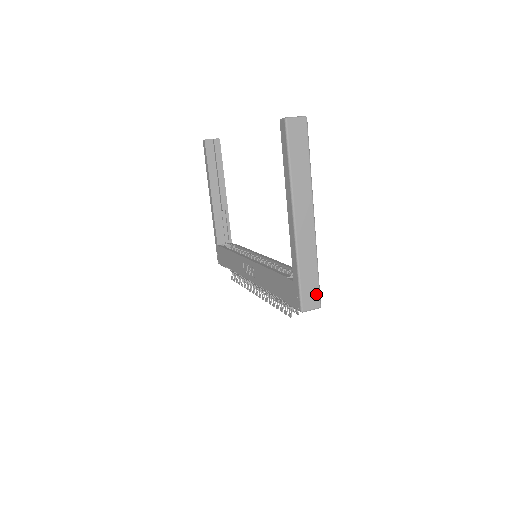
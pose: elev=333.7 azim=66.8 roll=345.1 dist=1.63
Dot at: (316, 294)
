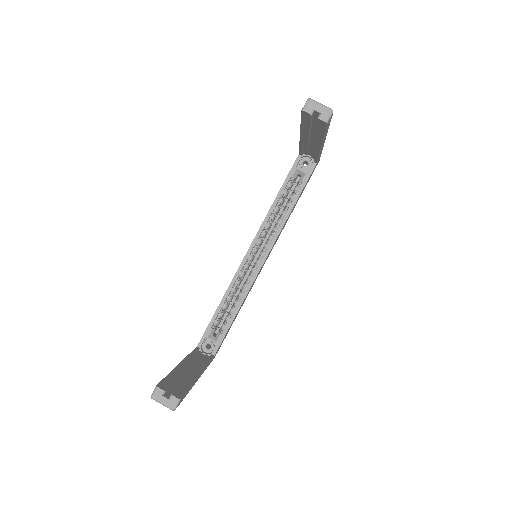
Dot at: occluded
